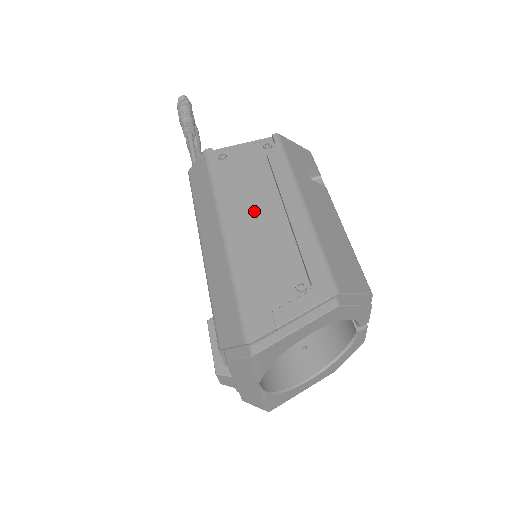
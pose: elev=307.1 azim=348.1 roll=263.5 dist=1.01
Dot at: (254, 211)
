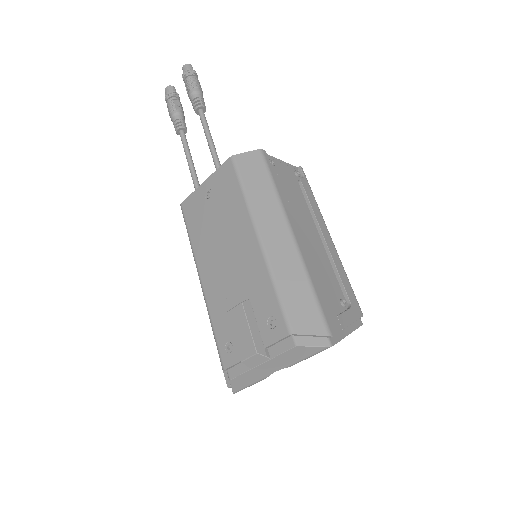
Dot at: (303, 226)
